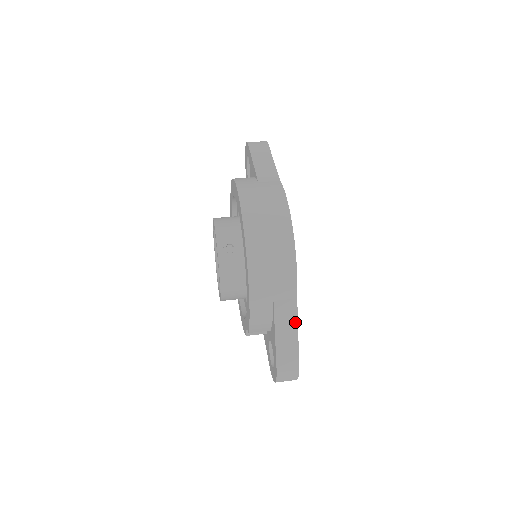
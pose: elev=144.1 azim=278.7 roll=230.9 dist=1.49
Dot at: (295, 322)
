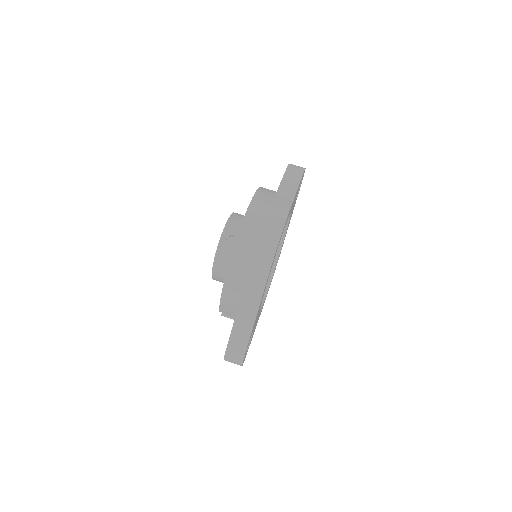
Dot at: (254, 316)
